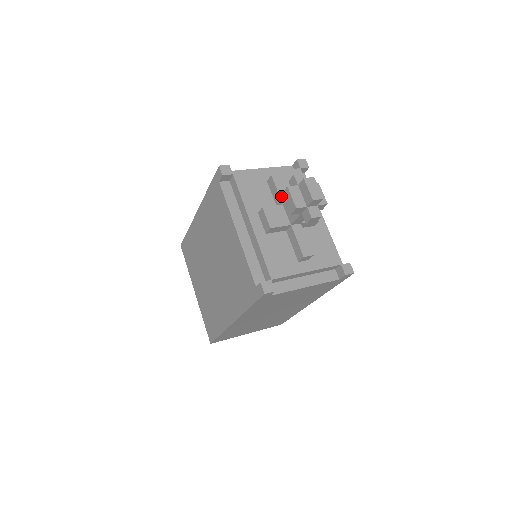
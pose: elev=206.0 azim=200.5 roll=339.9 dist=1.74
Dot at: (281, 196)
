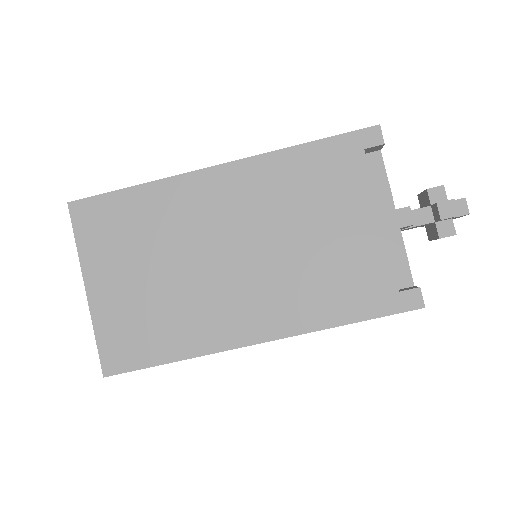
Dot at: occluded
